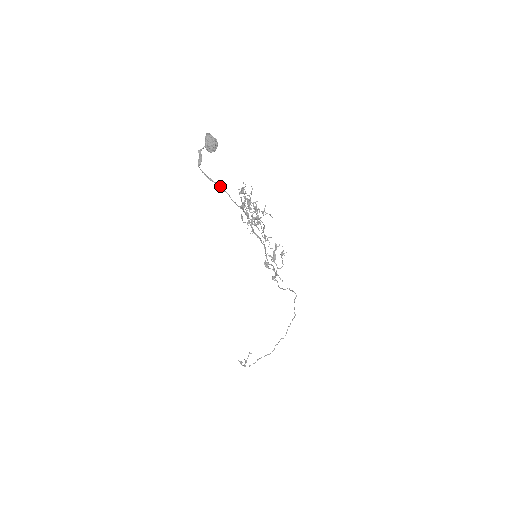
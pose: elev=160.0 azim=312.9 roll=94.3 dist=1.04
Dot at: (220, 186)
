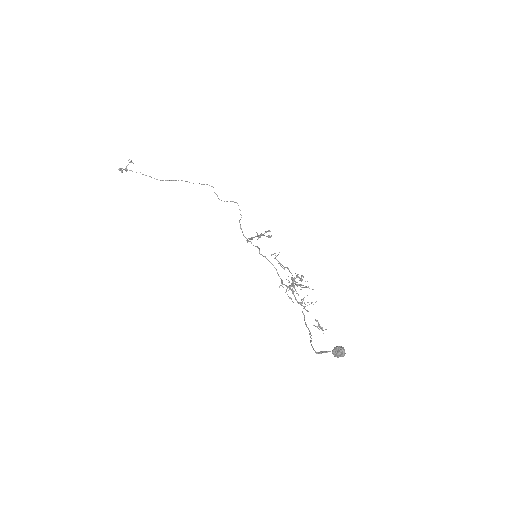
Dot at: occluded
